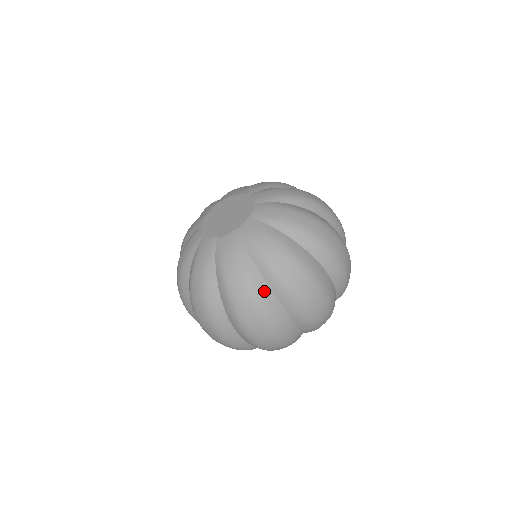
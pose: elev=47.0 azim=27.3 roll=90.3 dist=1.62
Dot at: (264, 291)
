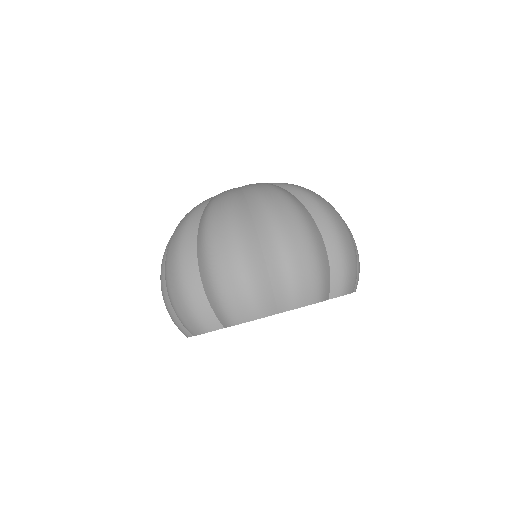
Dot at: (301, 205)
